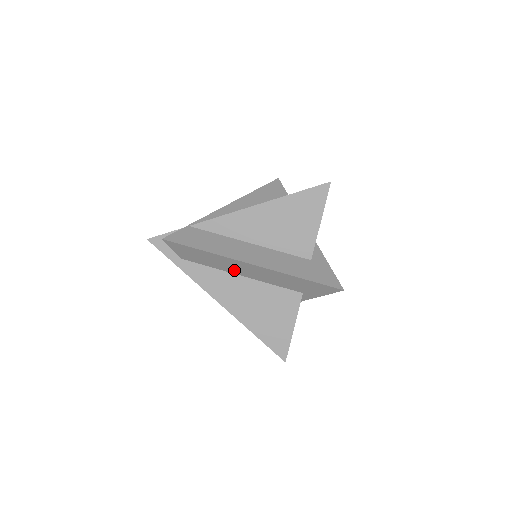
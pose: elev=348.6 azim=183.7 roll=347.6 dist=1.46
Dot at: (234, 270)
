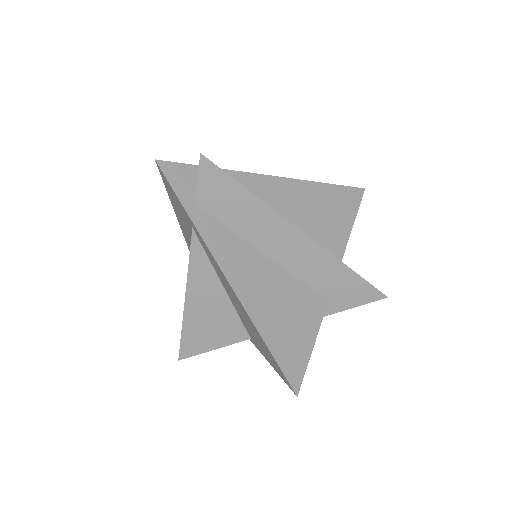
Dot at: (263, 241)
